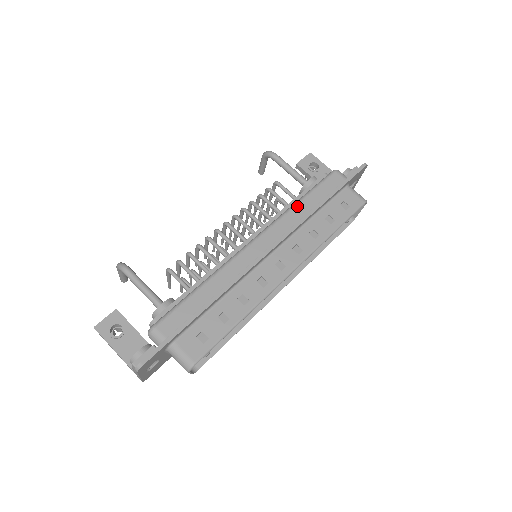
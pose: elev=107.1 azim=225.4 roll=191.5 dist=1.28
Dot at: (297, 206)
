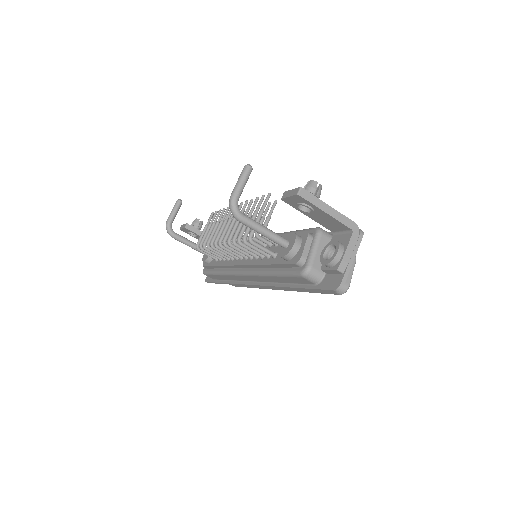
Dot at: (268, 277)
